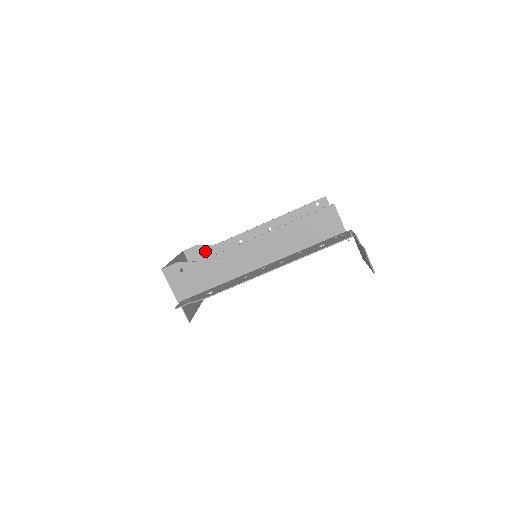
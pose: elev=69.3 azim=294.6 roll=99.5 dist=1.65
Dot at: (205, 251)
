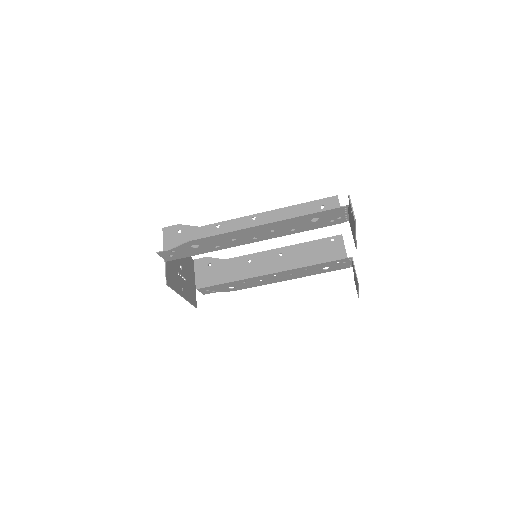
Dot at: (214, 263)
